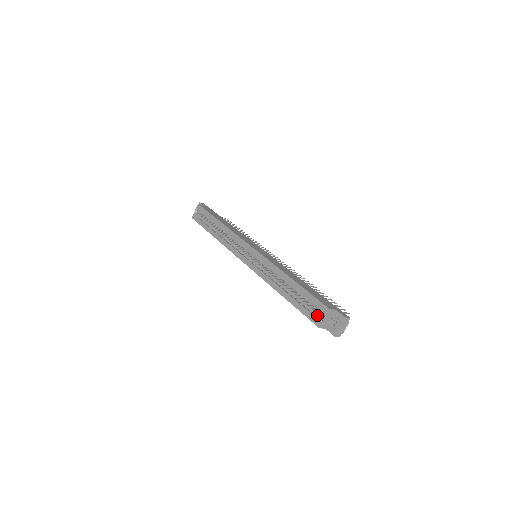
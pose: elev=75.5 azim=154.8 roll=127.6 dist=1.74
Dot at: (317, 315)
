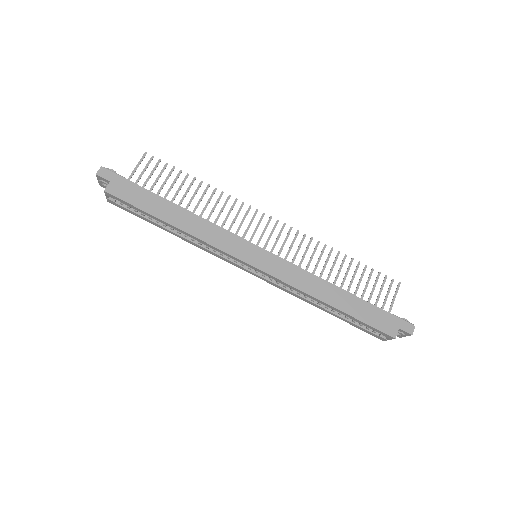
Dot at: occluded
